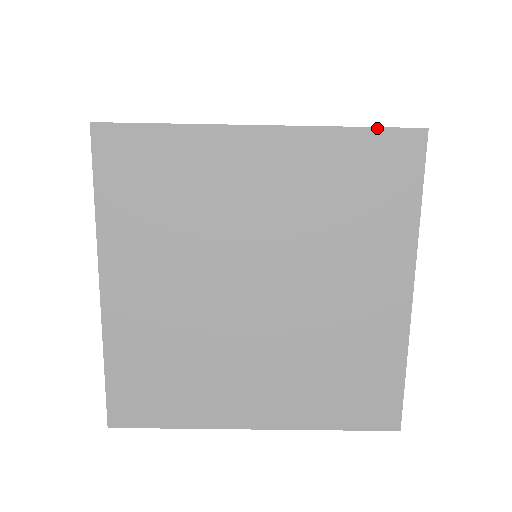
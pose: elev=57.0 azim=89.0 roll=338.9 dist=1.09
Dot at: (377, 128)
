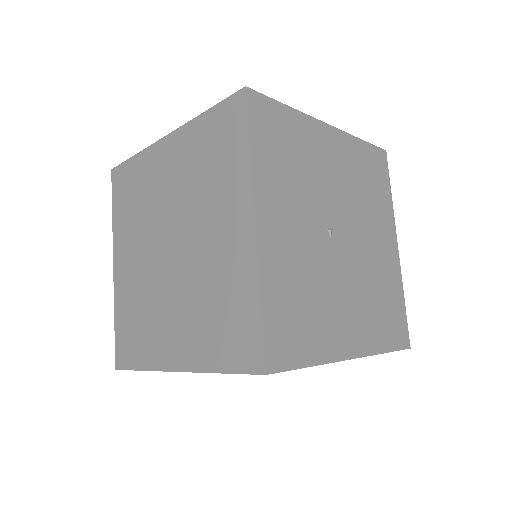
Dot at: occluded
